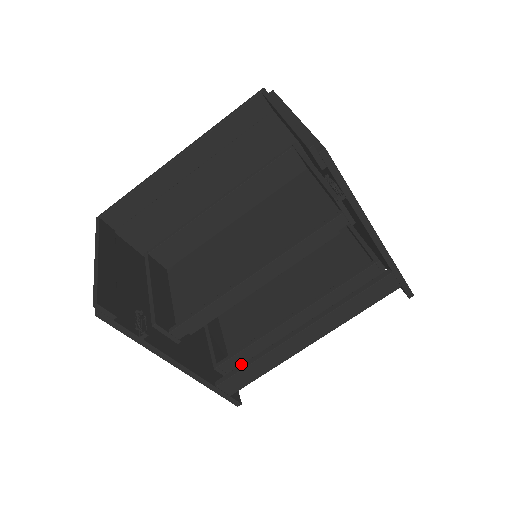
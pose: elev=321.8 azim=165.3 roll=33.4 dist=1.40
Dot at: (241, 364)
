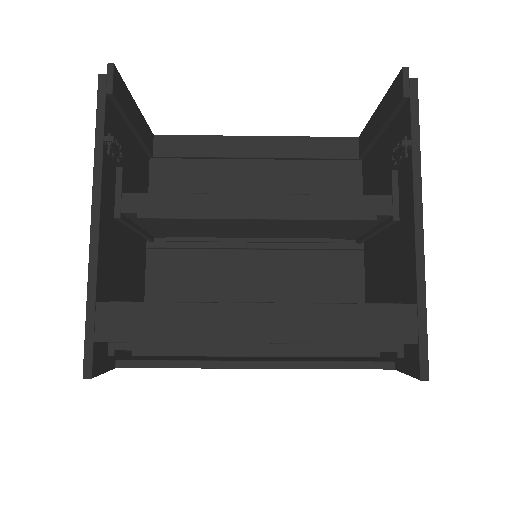
Dot at: occluded
